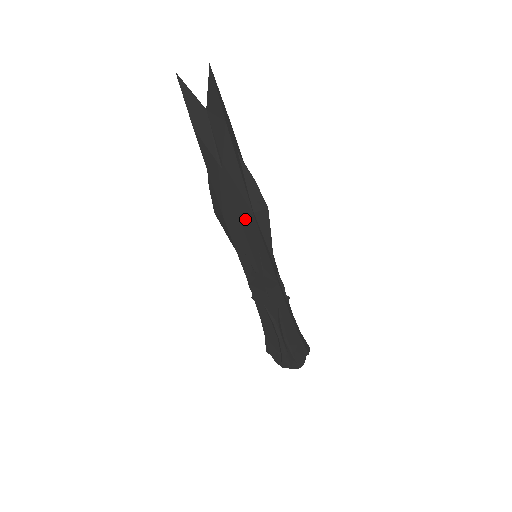
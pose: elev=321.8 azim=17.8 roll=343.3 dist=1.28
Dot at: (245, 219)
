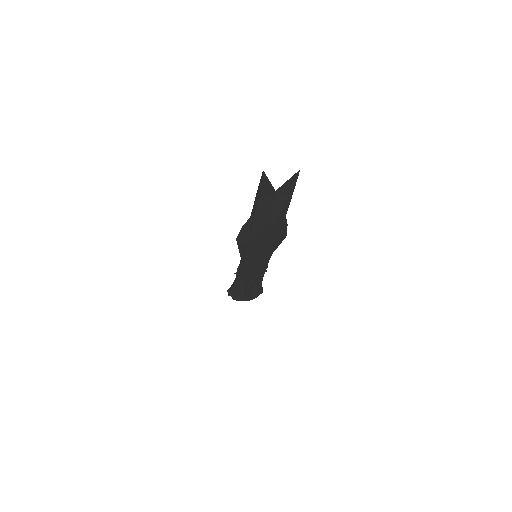
Dot at: (267, 245)
